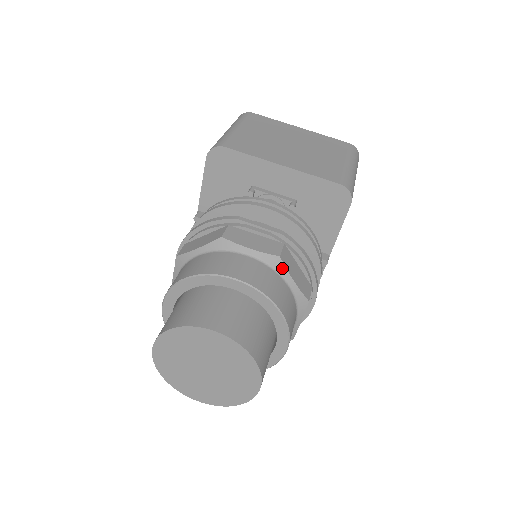
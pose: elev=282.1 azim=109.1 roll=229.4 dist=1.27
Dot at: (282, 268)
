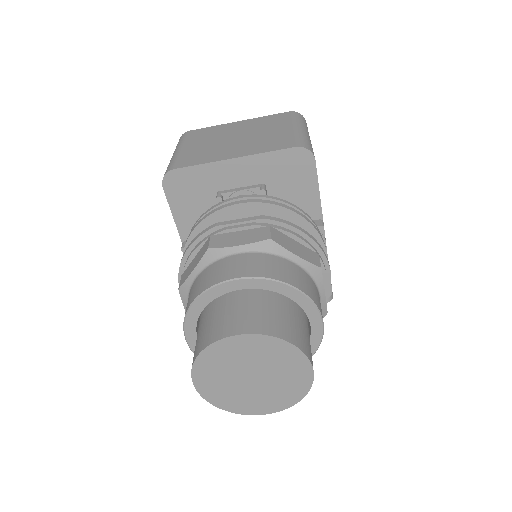
Dot at: (278, 248)
